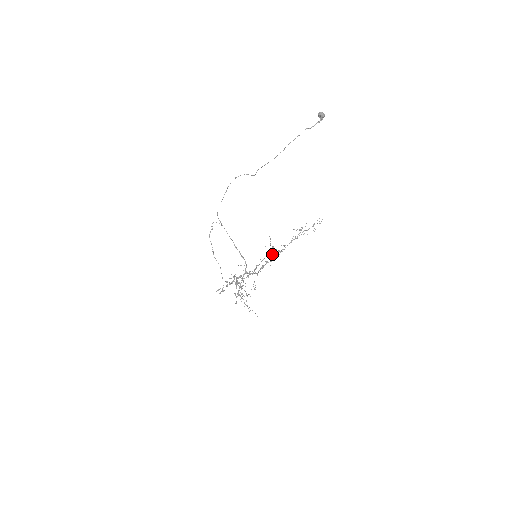
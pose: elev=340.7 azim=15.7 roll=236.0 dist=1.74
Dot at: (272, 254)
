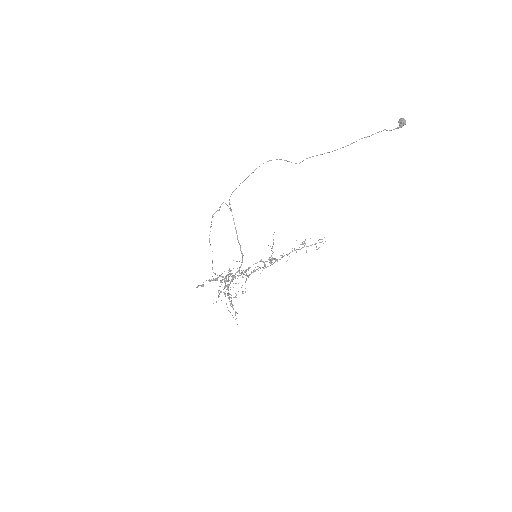
Dot at: occluded
